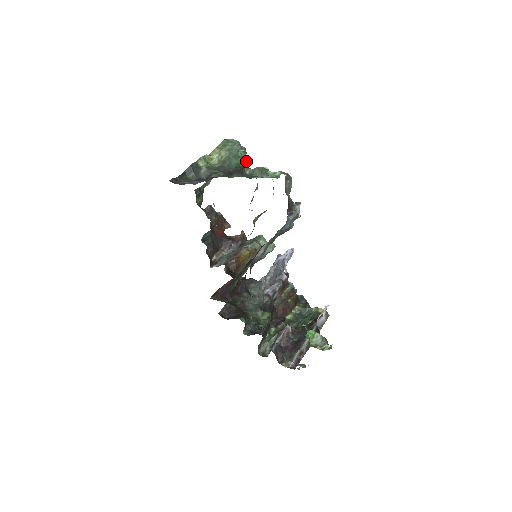
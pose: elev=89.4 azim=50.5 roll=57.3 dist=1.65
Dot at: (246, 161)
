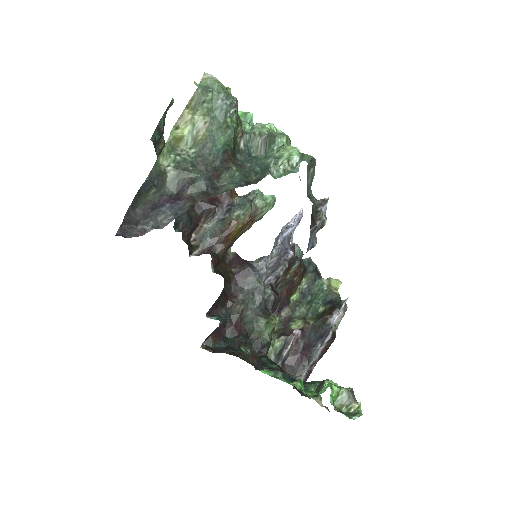
Dot at: (239, 123)
